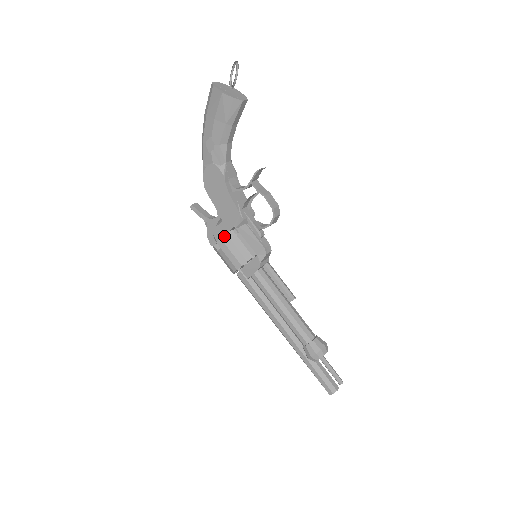
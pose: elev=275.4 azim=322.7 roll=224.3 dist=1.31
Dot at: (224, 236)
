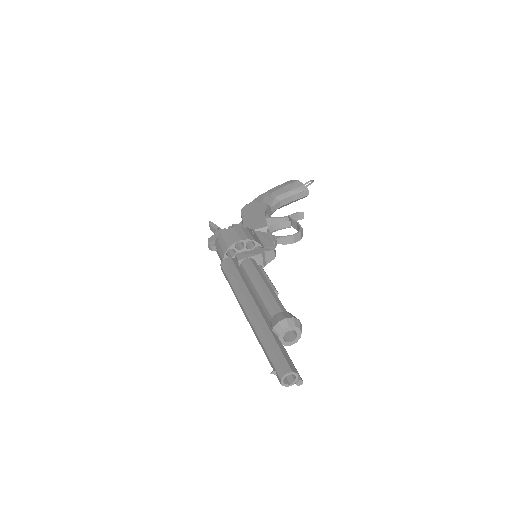
Dot at: occluded
